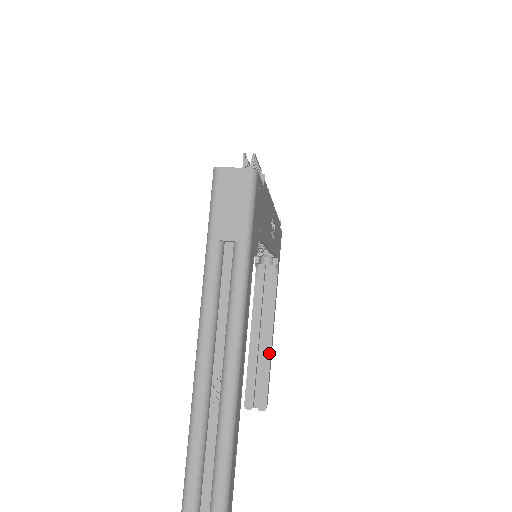
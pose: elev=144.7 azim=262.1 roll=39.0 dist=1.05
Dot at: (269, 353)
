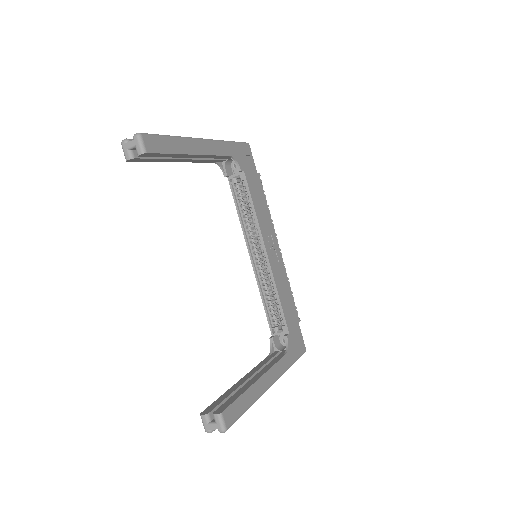
Dot at: (251, 384)
